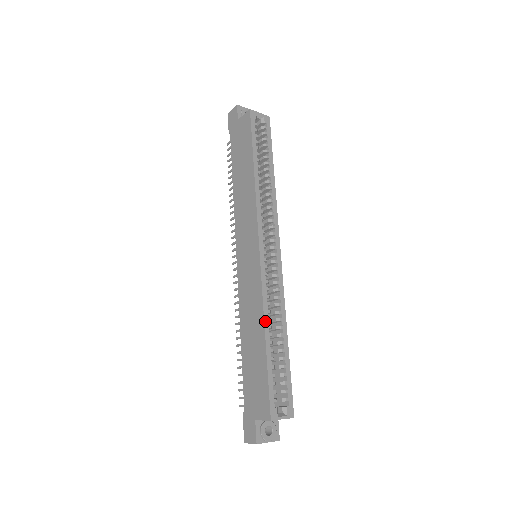
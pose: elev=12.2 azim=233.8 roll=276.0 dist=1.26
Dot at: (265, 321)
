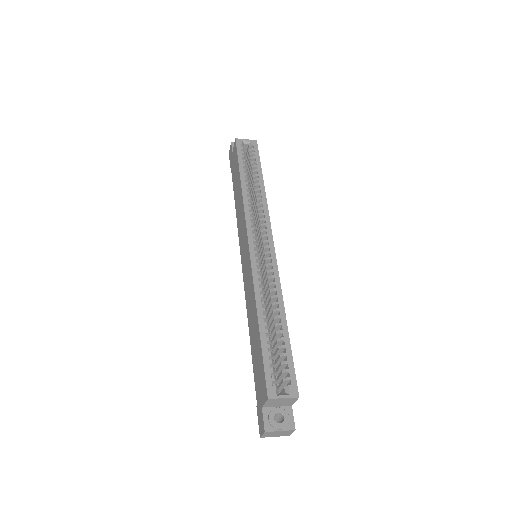
Dot at: (257, 305)
